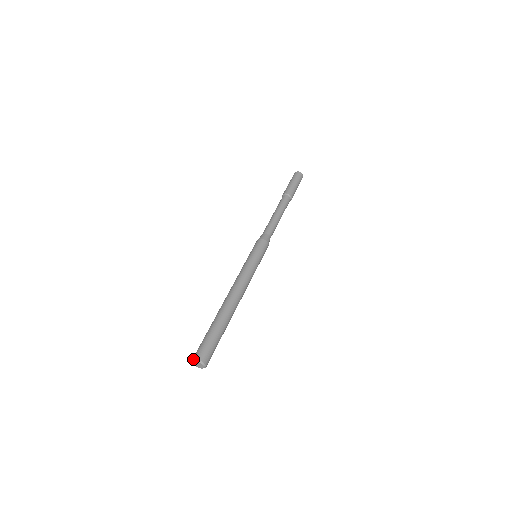
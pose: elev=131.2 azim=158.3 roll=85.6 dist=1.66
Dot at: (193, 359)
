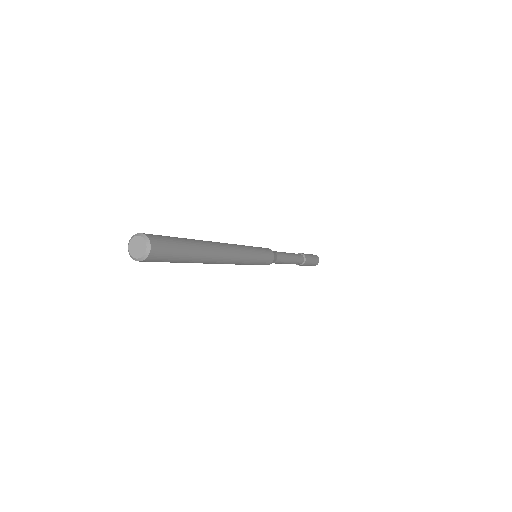
Dot at: (128, 251)
